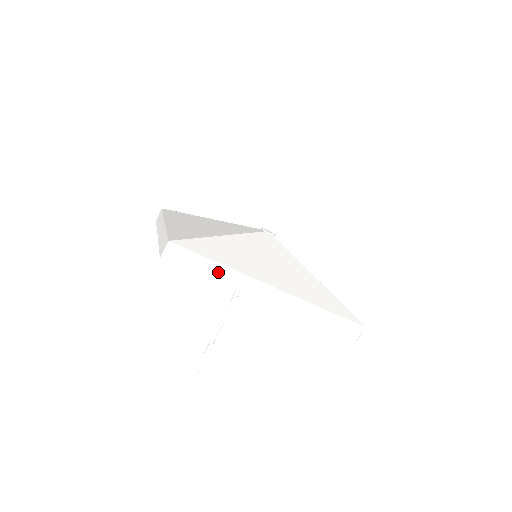
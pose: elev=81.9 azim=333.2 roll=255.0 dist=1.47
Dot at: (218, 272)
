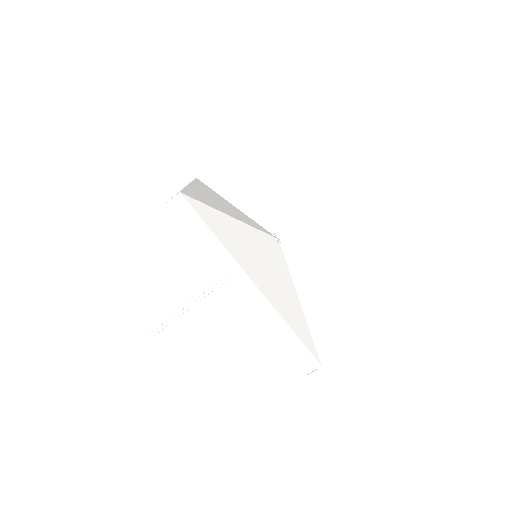
Dot at: (210, 243)
